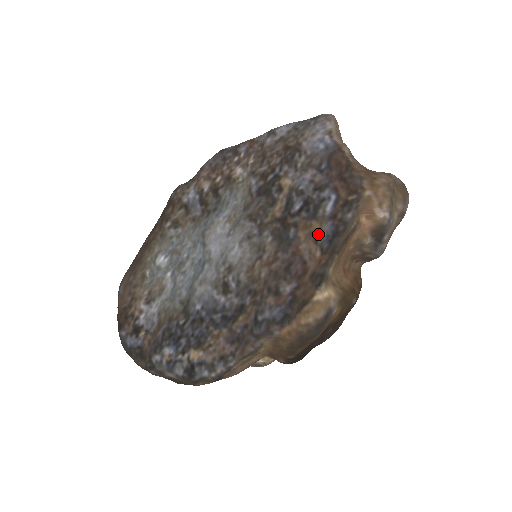
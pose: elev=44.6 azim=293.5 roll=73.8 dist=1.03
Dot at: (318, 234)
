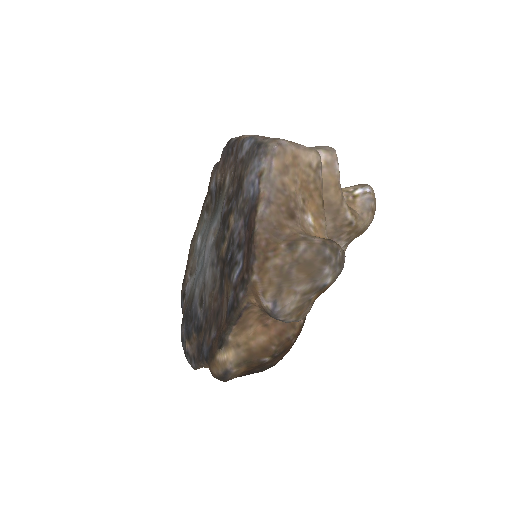
Dot at: (228, 298)
